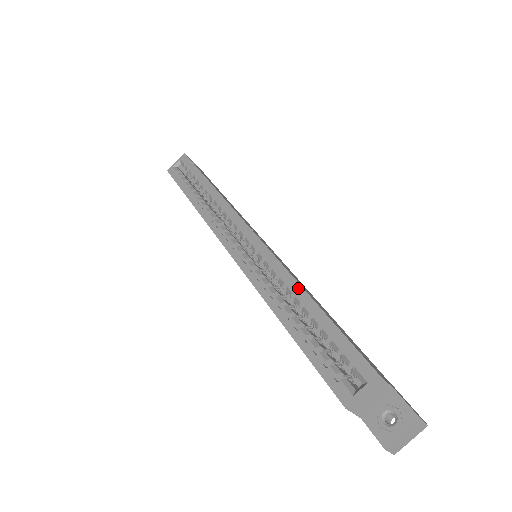
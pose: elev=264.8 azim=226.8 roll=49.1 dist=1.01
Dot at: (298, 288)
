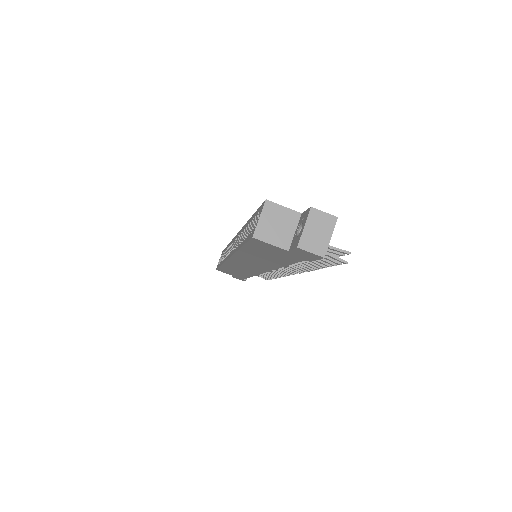
Dot at: (246, 224)
